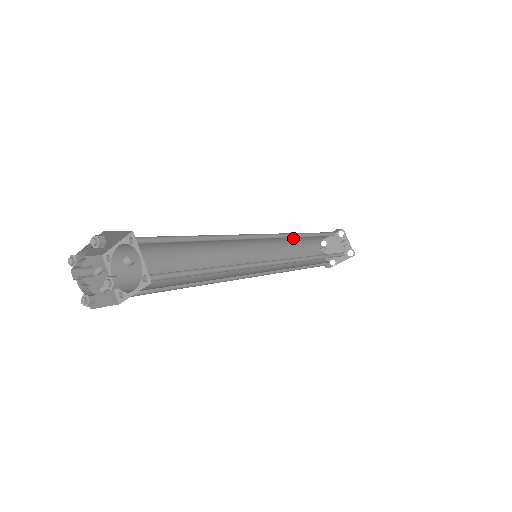
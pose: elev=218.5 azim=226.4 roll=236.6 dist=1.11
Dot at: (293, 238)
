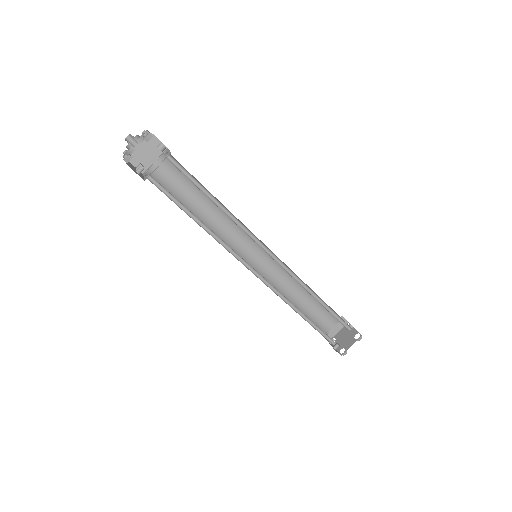
Dot at: (295, 291)
